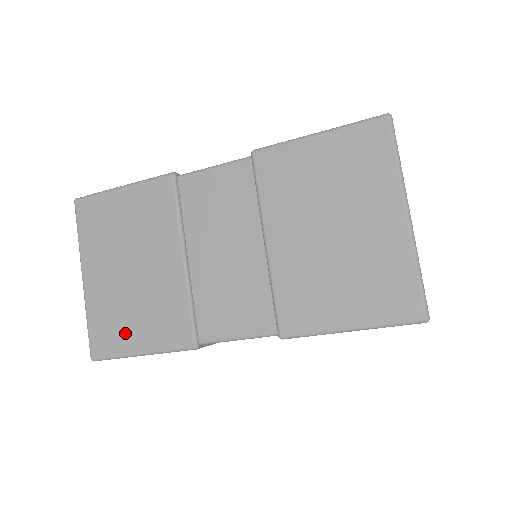
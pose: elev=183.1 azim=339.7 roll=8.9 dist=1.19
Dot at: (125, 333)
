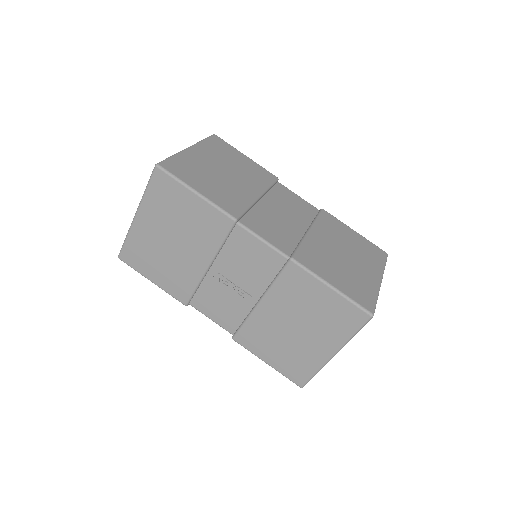
Dot at: (195, 179)
